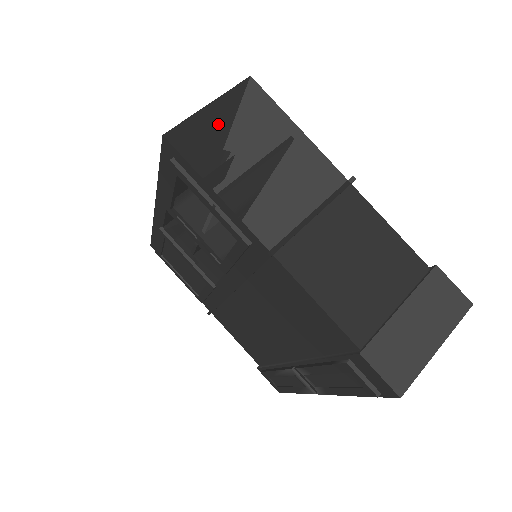
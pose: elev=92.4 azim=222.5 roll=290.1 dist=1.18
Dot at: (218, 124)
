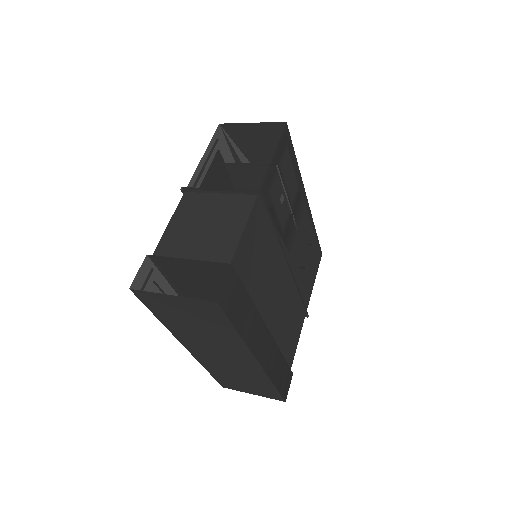
Dot at: (243, 132)
